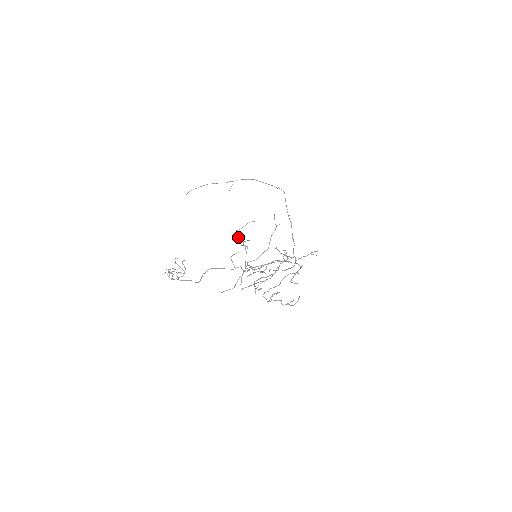
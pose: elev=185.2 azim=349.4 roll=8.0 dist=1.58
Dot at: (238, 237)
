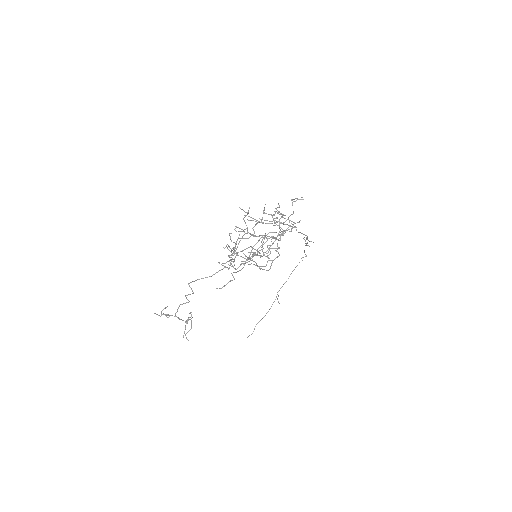
Dot at: (232, 258)
